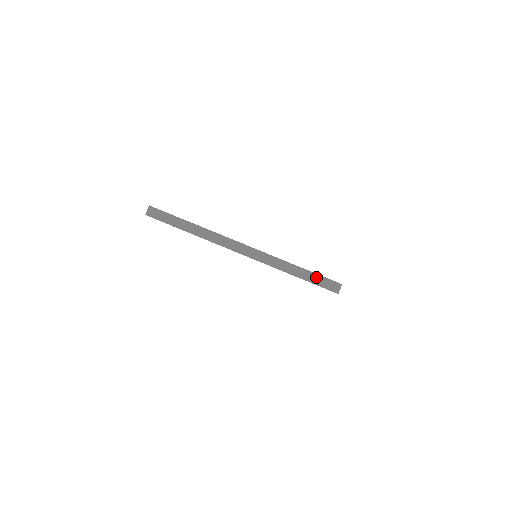
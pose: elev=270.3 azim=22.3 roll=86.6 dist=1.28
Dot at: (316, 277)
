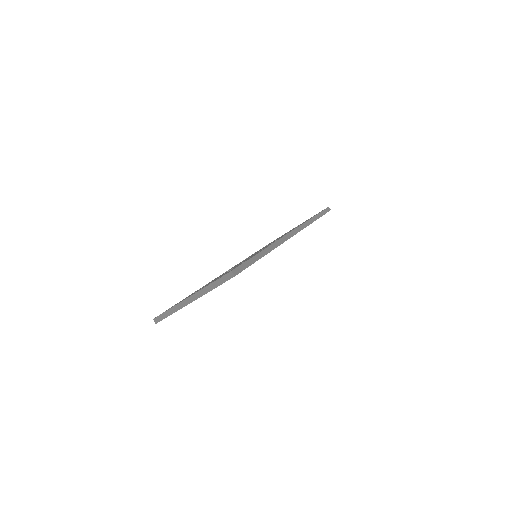
Dot at: (221, 280)
